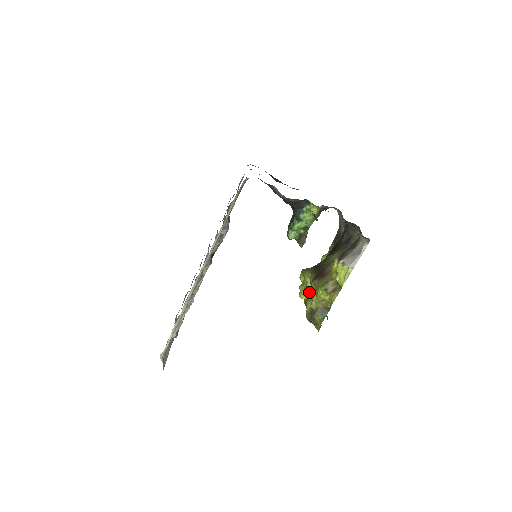
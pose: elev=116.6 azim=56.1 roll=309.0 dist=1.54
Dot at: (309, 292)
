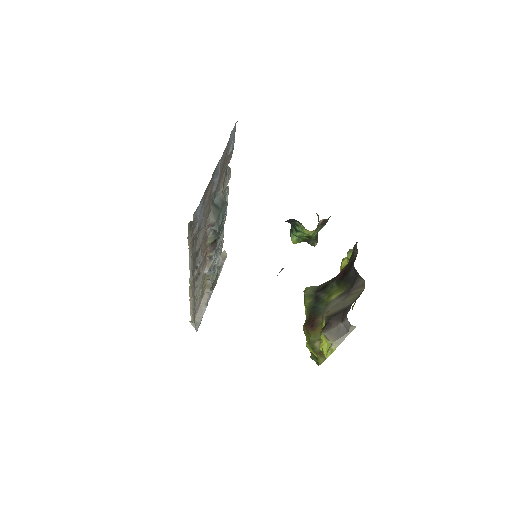
Dot at: occluded
